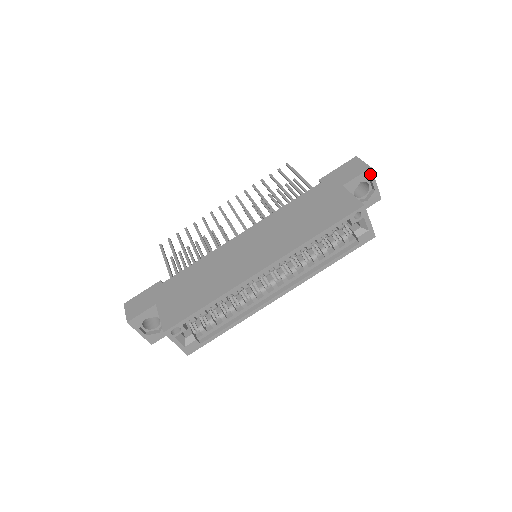
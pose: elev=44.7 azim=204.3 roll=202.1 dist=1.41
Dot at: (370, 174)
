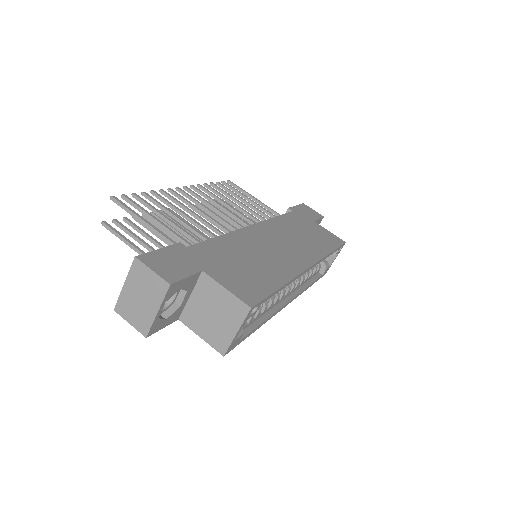
Dot at: (320, 222)
